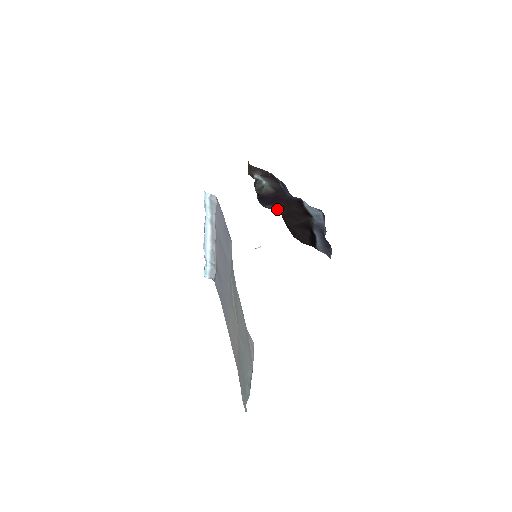
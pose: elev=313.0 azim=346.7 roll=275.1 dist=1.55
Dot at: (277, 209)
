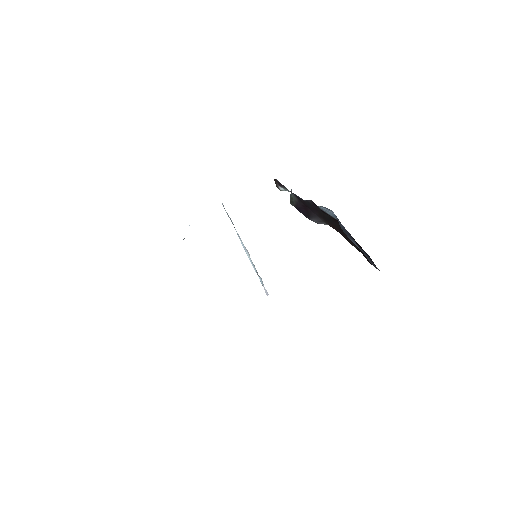
Dot at: (326, 223)
